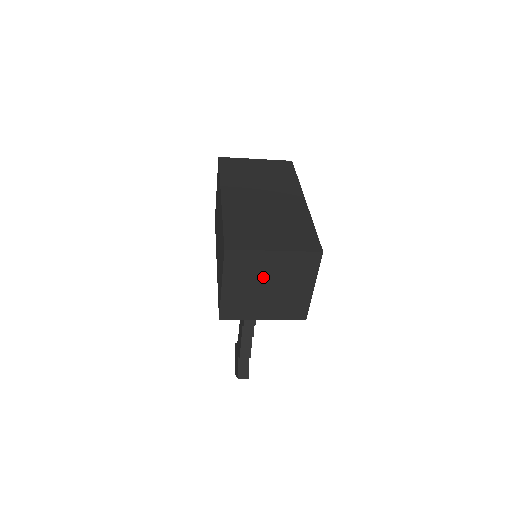
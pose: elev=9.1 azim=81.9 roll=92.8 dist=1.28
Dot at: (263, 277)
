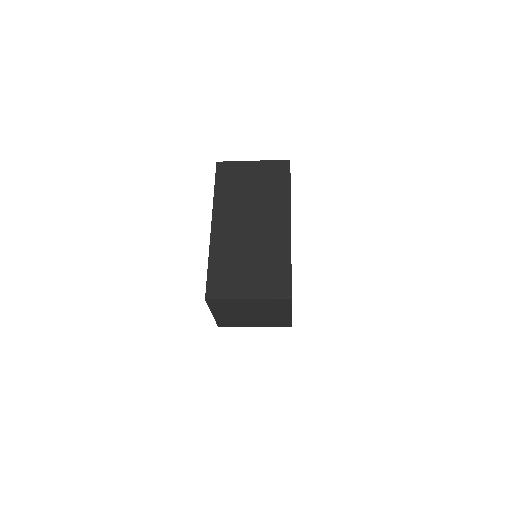
Dot at: (244, 310)
